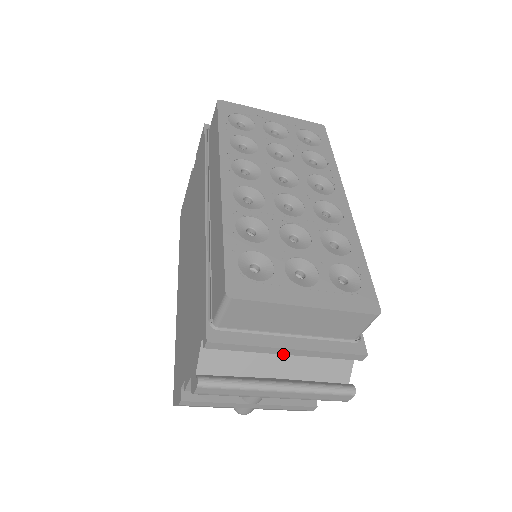
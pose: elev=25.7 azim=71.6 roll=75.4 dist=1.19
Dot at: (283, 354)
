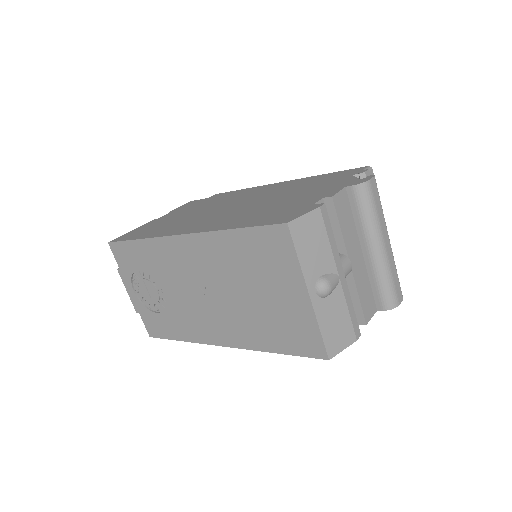
Dot at: occluded
